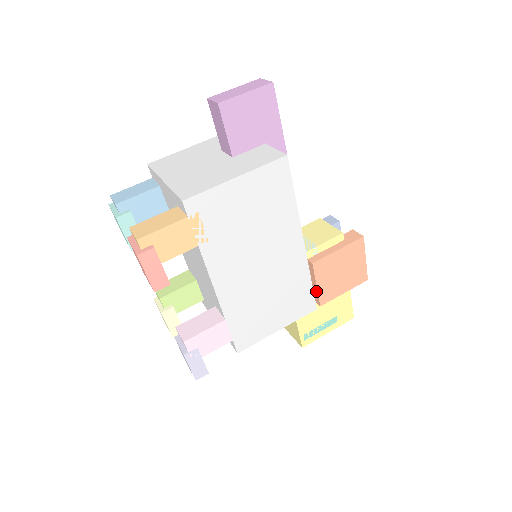
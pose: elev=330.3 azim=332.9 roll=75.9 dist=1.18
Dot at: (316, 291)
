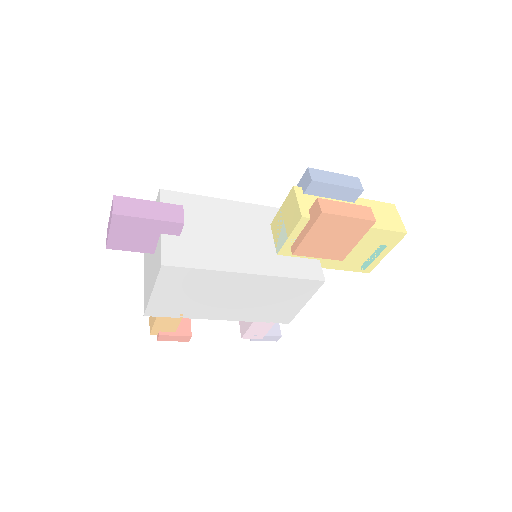
Dot at: (325, 257)
